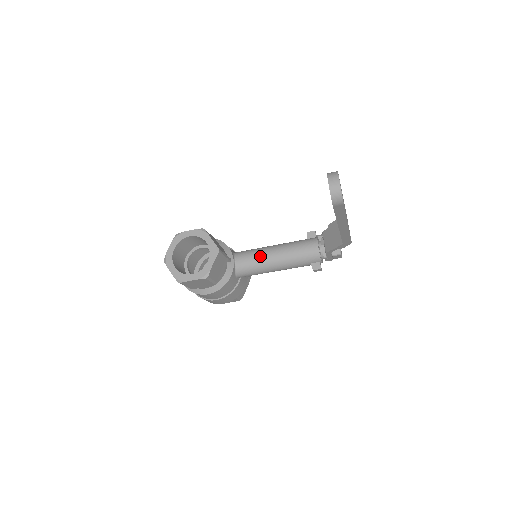
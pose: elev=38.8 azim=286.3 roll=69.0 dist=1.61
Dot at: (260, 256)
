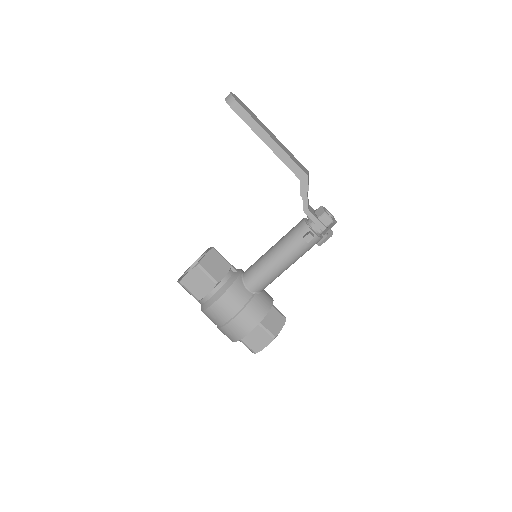
Dot at: (261, 257)
